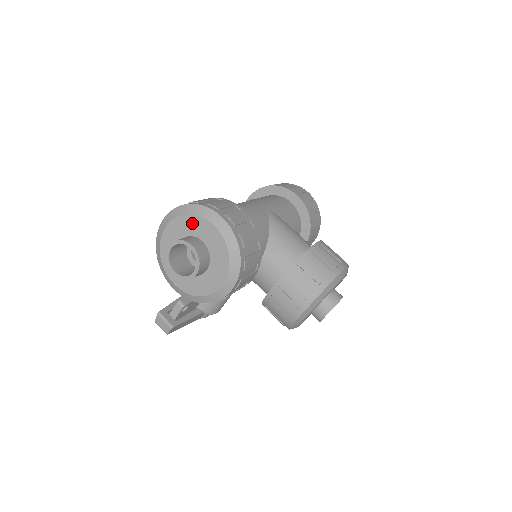
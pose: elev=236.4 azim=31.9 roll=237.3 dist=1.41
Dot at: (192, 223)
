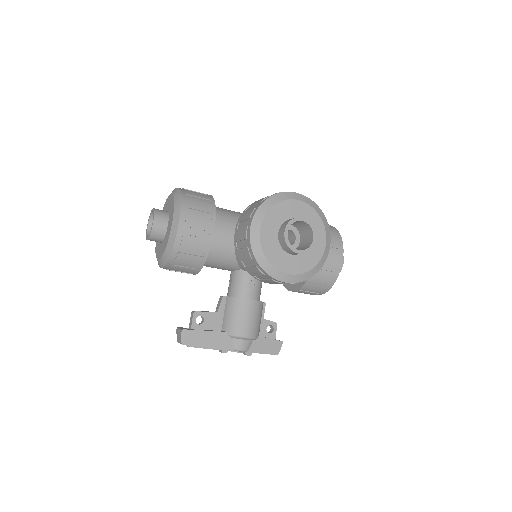
Dot at: (164, 208)
